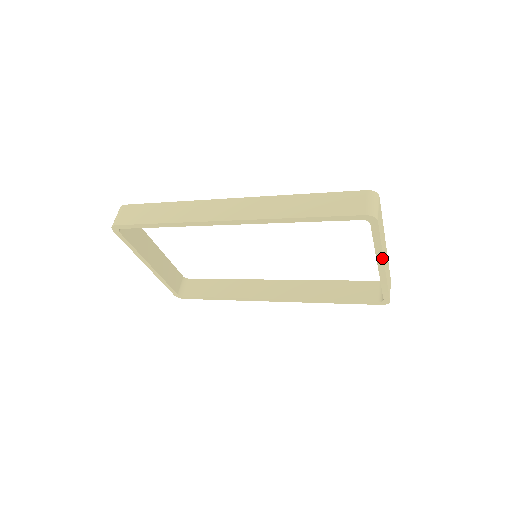
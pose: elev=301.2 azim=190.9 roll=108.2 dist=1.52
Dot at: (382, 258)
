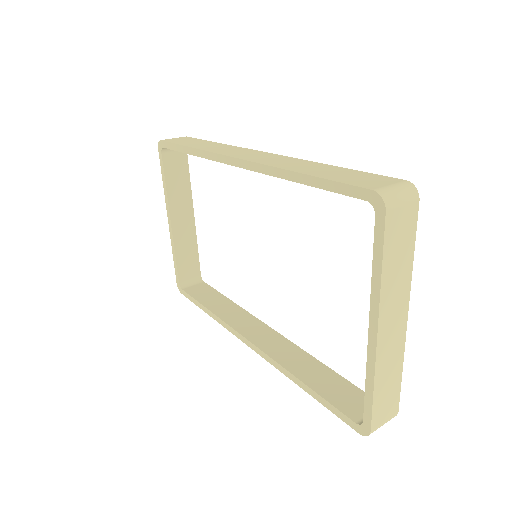
Dot at: (377, 310)
